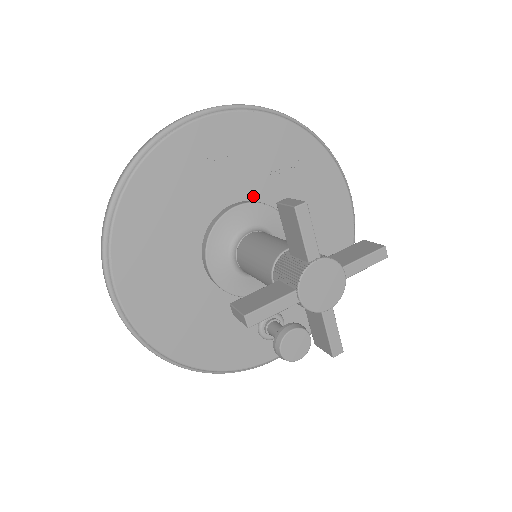
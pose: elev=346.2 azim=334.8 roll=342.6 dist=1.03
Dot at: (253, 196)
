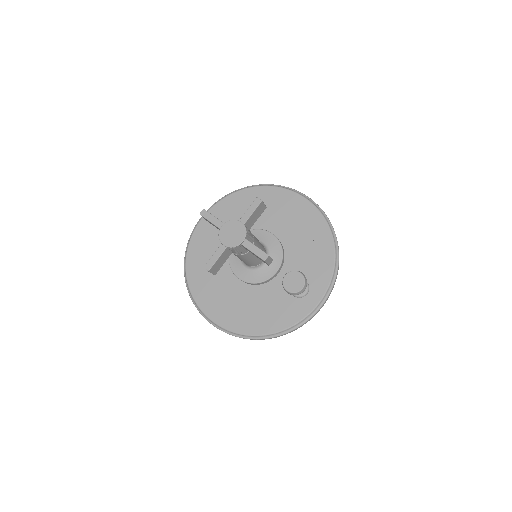
Dot at: occluded
